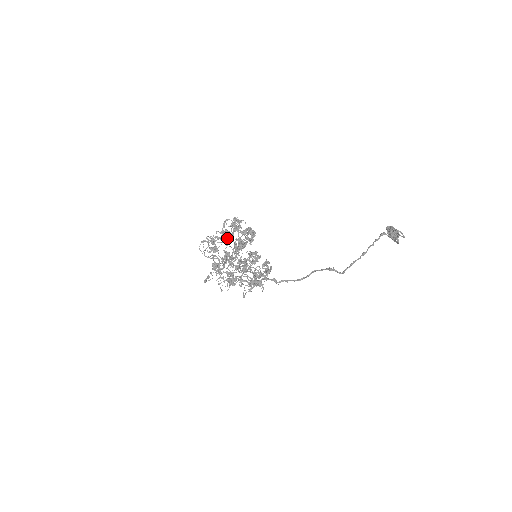
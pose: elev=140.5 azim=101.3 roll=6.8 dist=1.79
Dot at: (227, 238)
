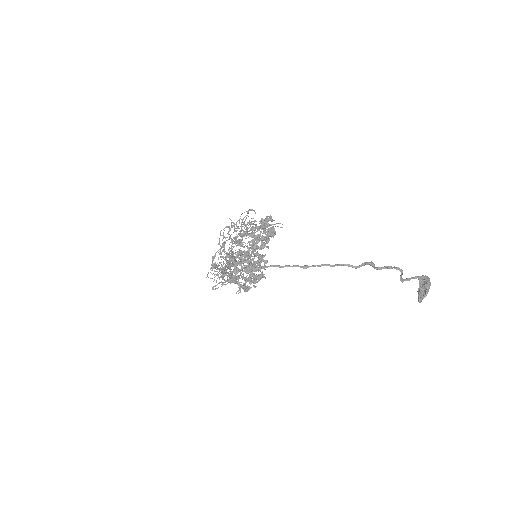
Dot at: (251, 233)
